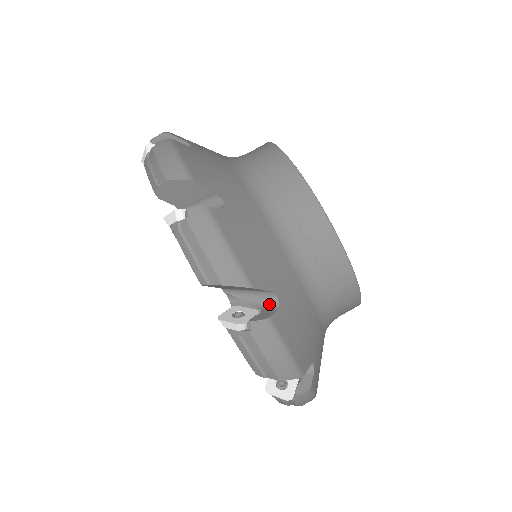
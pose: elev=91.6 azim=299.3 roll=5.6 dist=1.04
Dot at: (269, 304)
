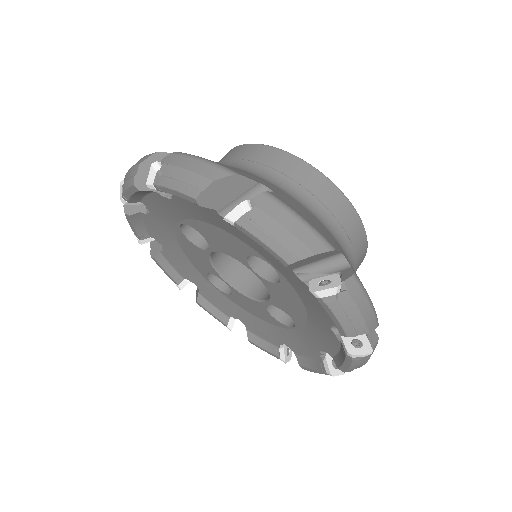
Dot at: occluded
